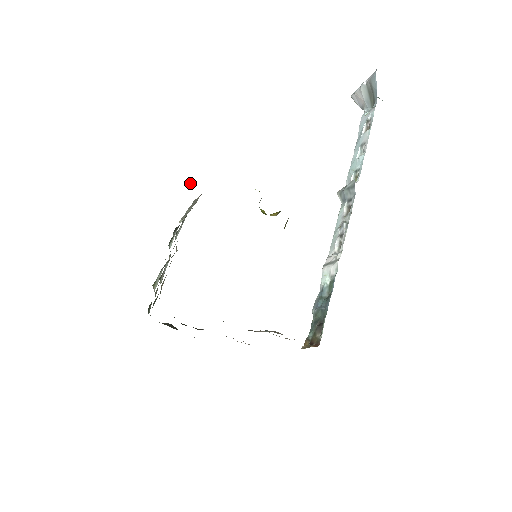
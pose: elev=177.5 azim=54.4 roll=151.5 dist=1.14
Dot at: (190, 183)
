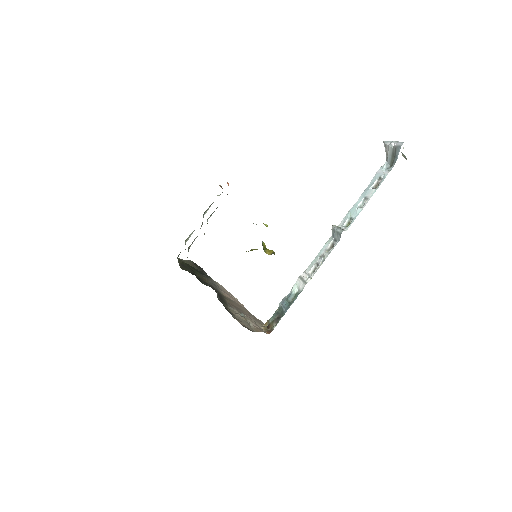
Dot at: occluded
